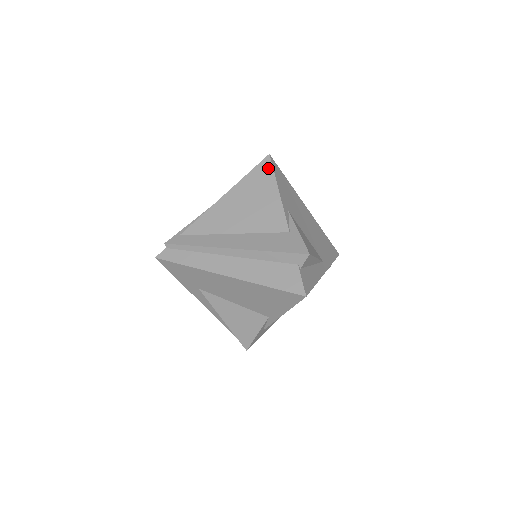
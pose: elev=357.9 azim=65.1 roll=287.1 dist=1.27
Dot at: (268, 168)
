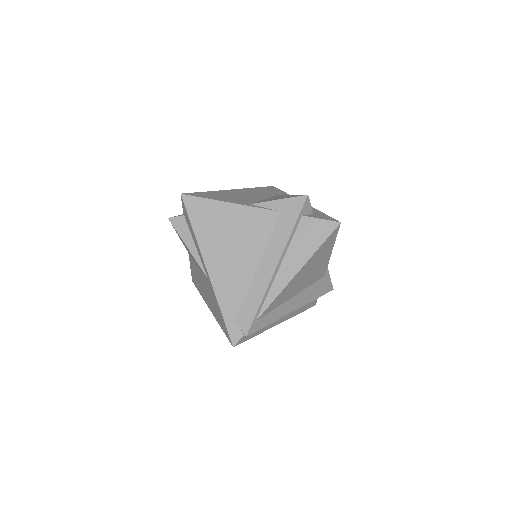
Dot at: (335, 236)
